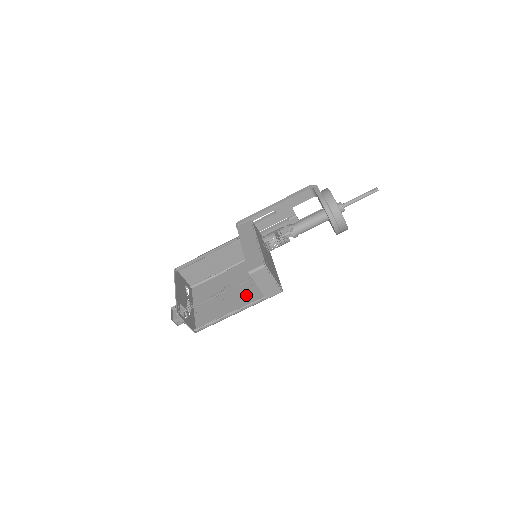
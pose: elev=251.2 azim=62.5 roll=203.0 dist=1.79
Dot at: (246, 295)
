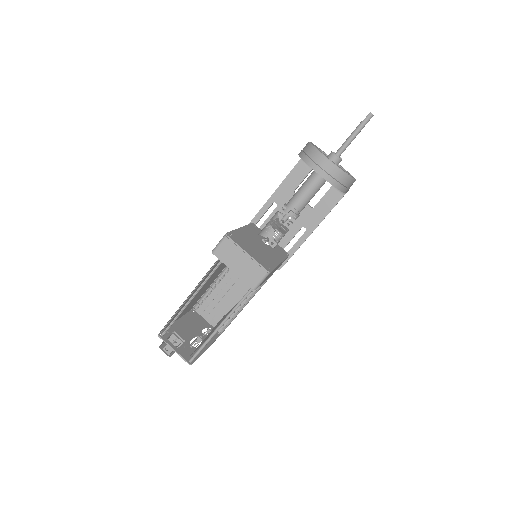
Dot at: occluded
